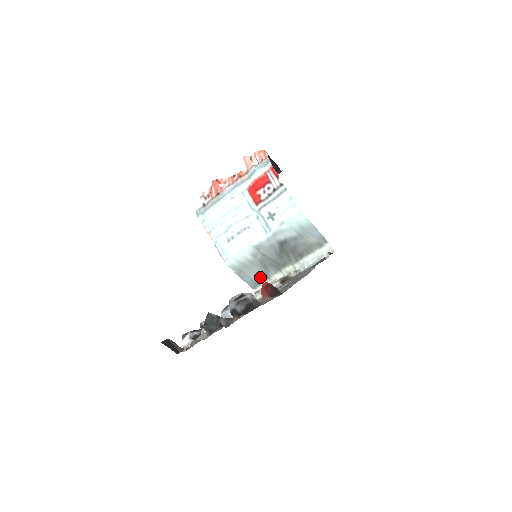
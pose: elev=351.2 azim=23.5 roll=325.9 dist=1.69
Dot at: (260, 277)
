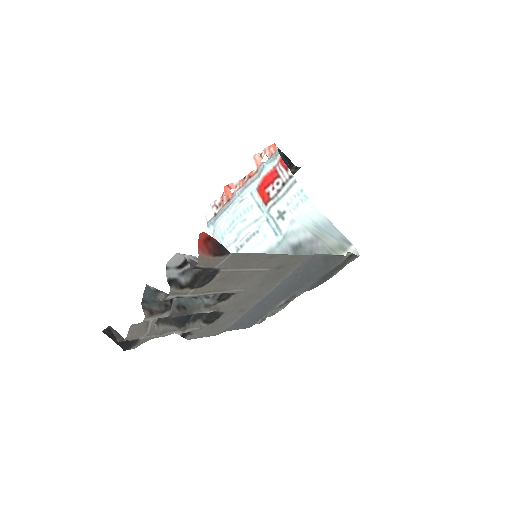
Dot at: occluded
